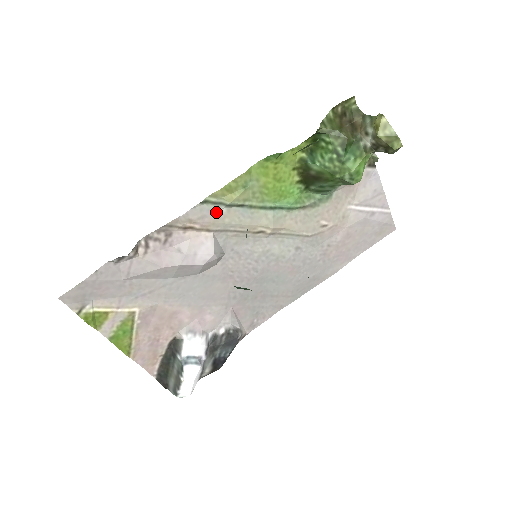
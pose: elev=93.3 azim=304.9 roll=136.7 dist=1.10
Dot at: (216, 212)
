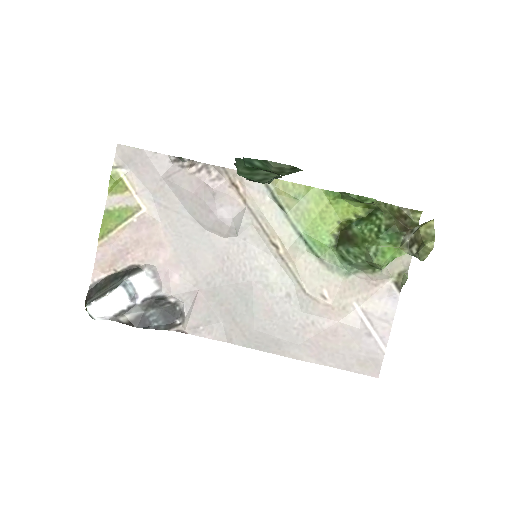
Dot at: (262, 194)
